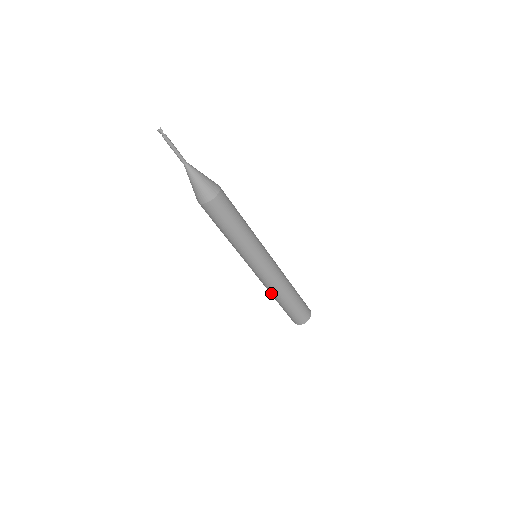
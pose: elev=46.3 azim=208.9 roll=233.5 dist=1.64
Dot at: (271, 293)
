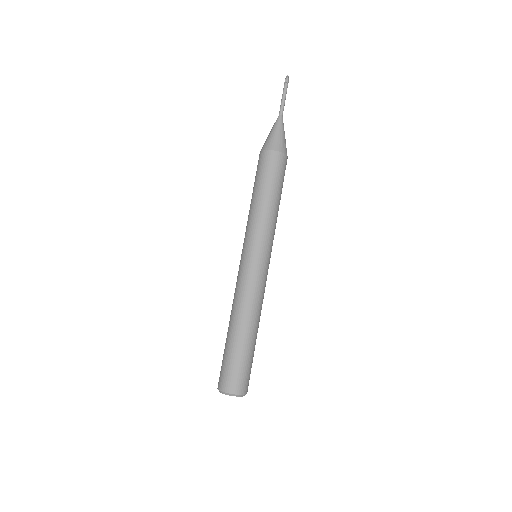
Dot at: (245, 315)
